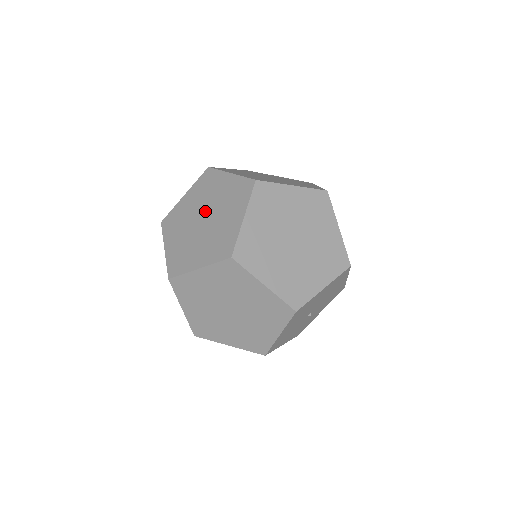
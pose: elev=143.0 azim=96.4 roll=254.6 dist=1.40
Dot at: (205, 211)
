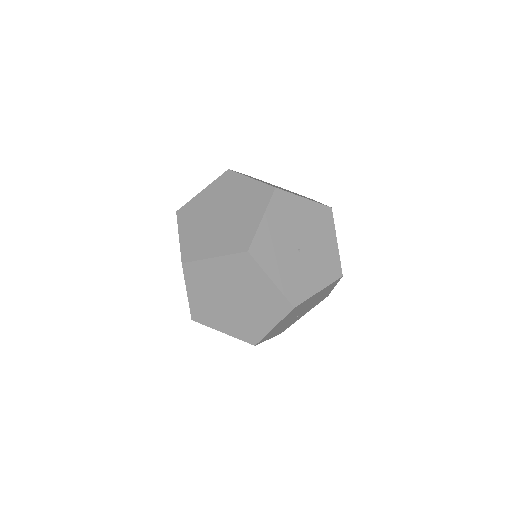
Dot at: occluded
